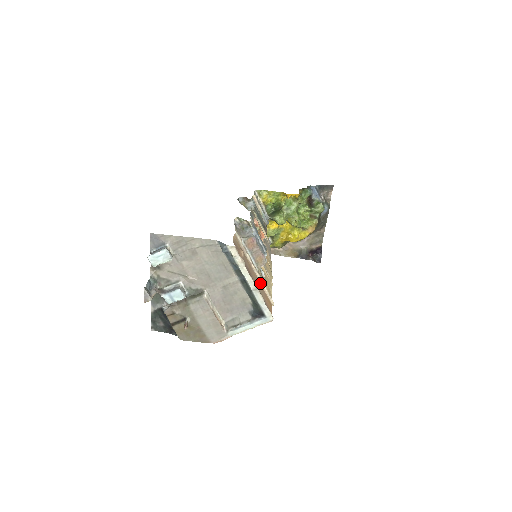
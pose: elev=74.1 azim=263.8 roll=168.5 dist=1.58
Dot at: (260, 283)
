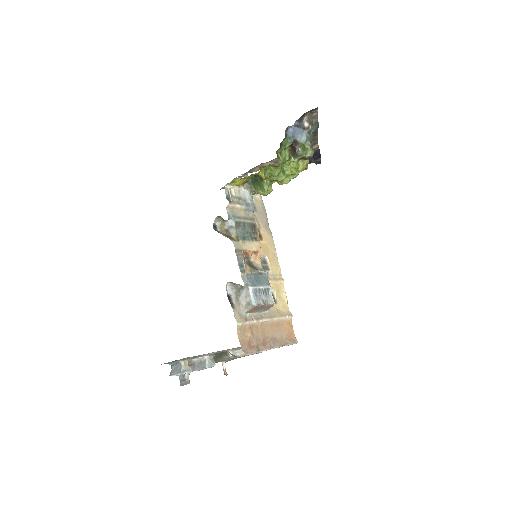
Dot at: (275, 322)
